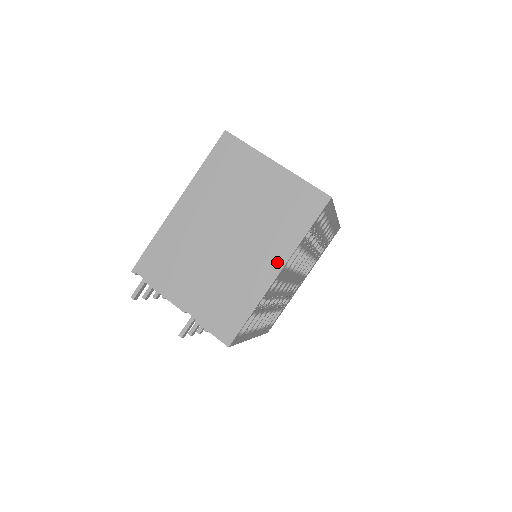
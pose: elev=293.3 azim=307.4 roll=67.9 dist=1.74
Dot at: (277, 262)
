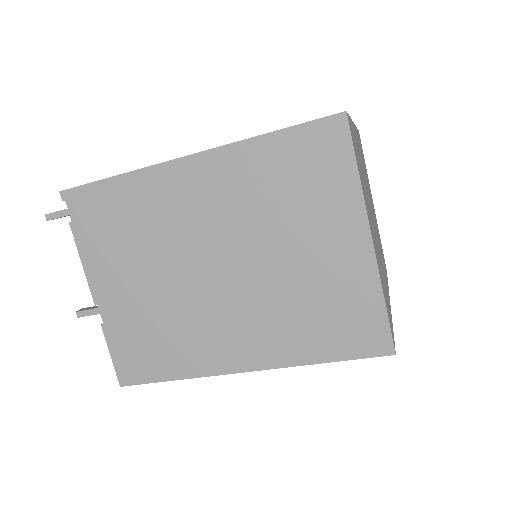
Dot at: (253, 358)
